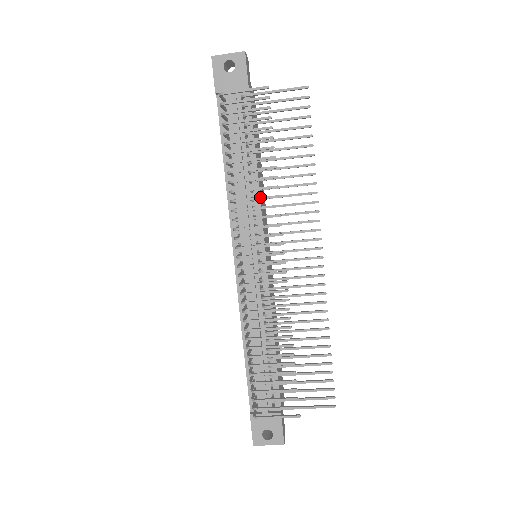
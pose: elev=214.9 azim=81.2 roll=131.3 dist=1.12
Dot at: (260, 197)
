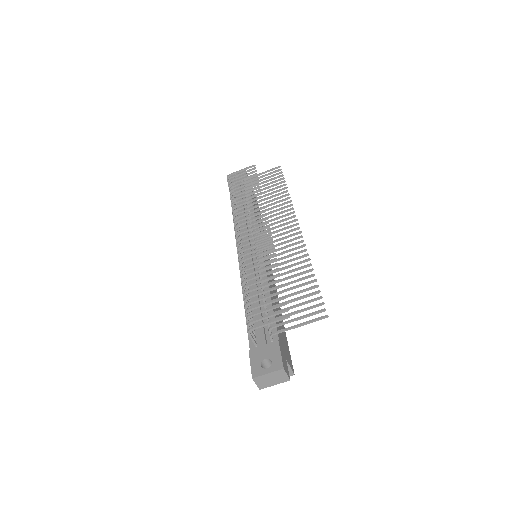
Dot at: (251, 203)
